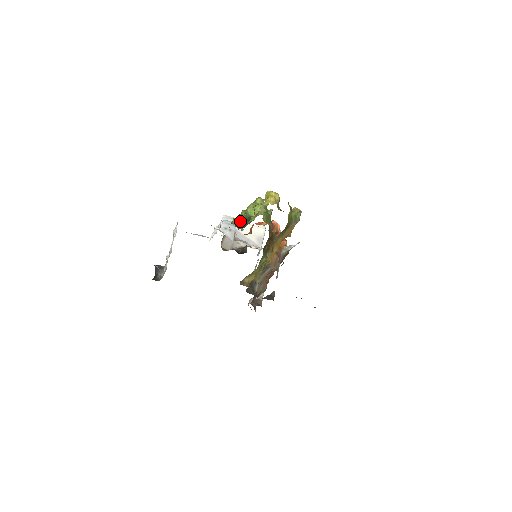
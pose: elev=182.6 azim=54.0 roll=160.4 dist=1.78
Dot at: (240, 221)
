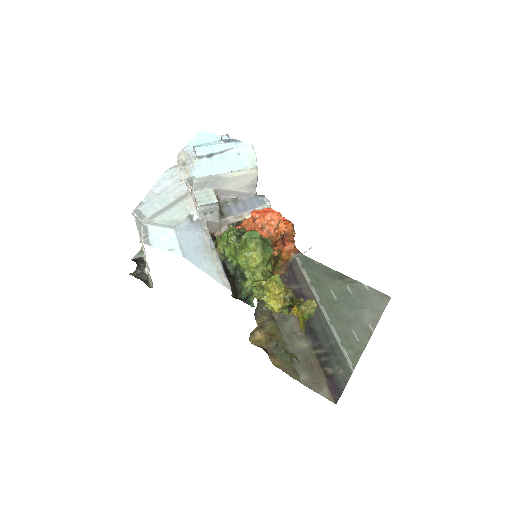
Dot at: (233, 286)
